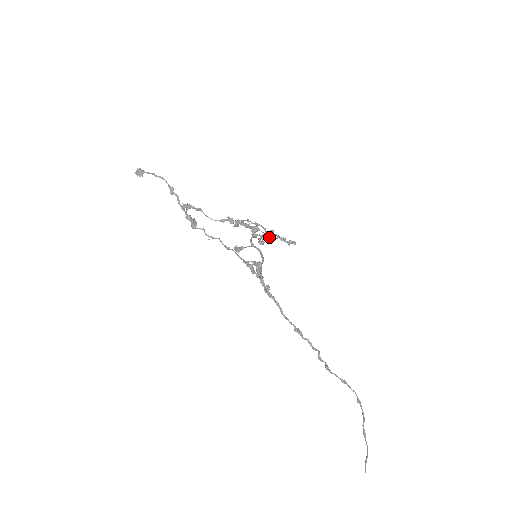
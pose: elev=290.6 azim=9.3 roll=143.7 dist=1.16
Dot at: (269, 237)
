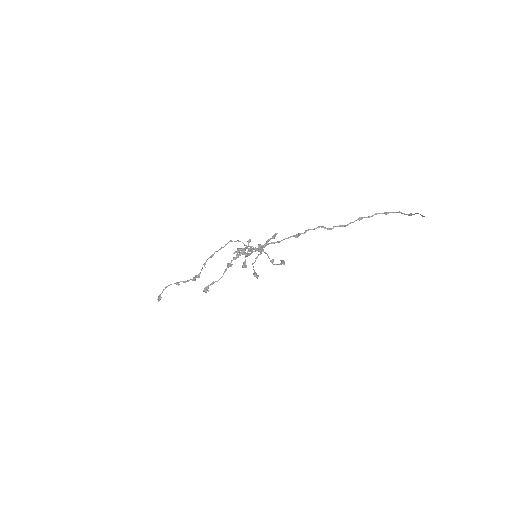
Dot at: (262, 250)
